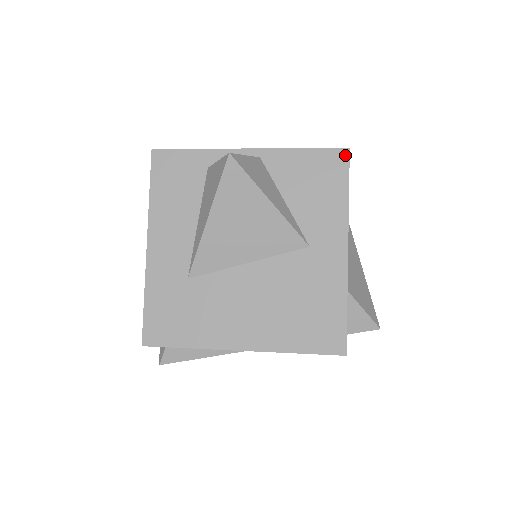
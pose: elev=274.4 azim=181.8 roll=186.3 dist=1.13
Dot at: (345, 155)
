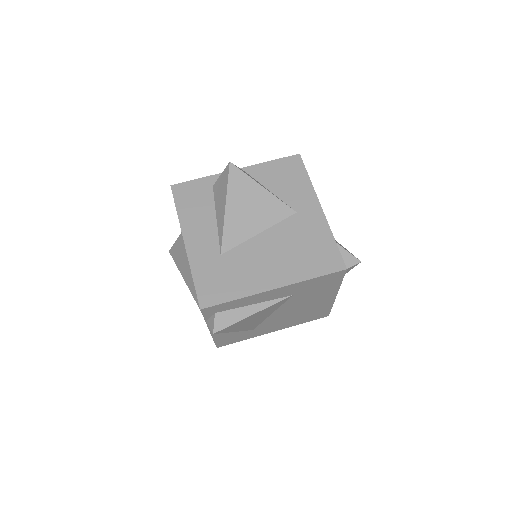
Dot at: (298, 158)
